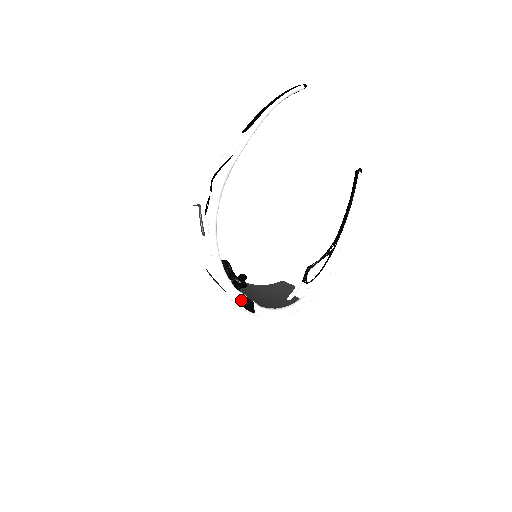
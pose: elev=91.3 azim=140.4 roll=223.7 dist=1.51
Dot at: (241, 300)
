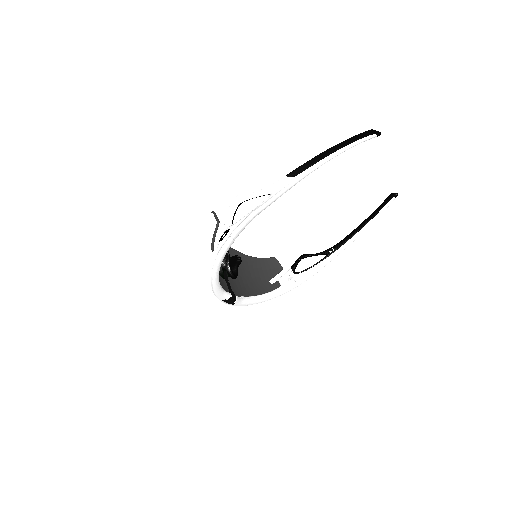
Dot at: (225, 299)
